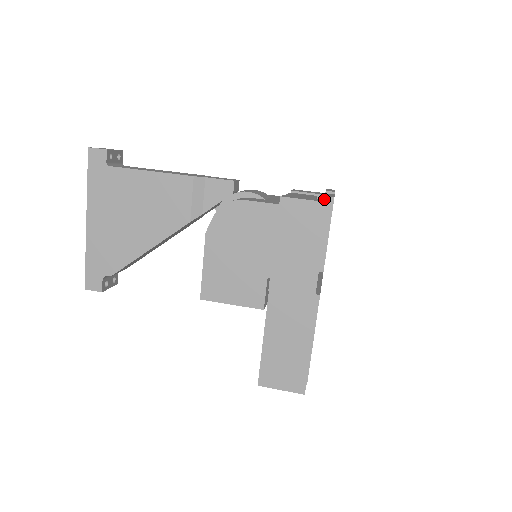
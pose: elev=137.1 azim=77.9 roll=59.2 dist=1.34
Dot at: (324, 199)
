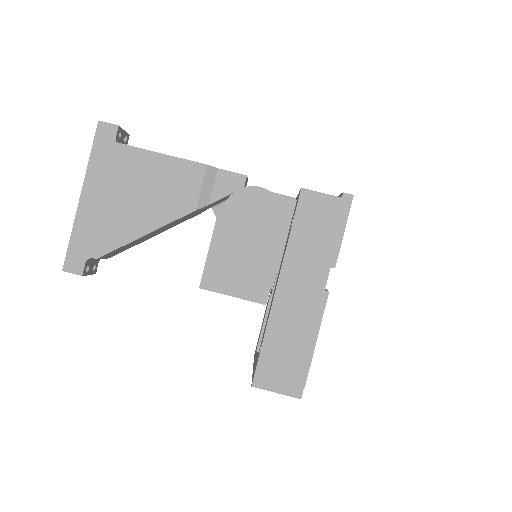
Dot at: (344, 195)
